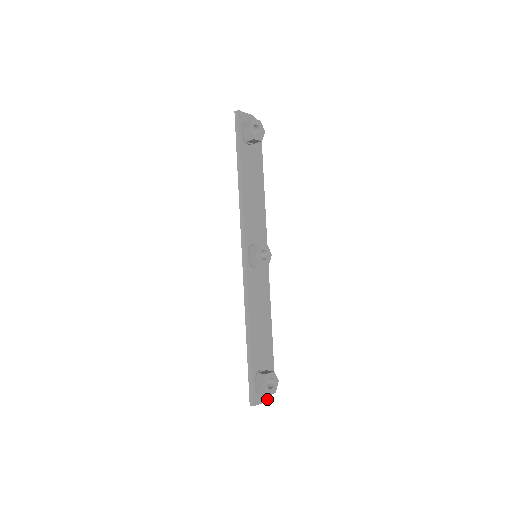
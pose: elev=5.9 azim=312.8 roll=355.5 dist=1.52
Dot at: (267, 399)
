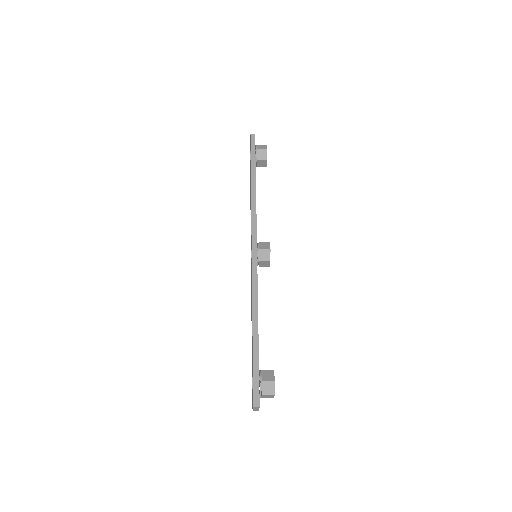
Dot at: occluded
